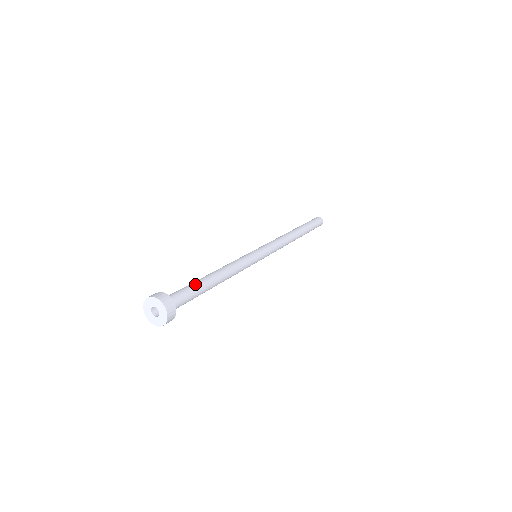
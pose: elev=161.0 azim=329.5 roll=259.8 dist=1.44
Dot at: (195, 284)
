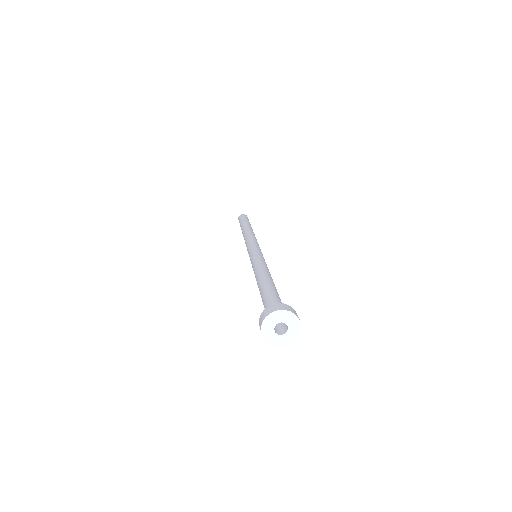
Dot at: (271, 290)
